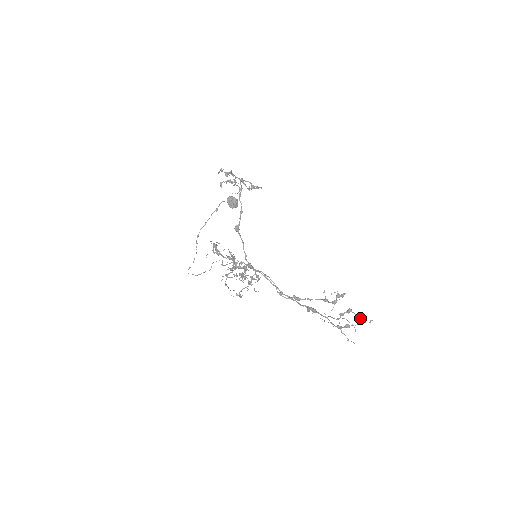
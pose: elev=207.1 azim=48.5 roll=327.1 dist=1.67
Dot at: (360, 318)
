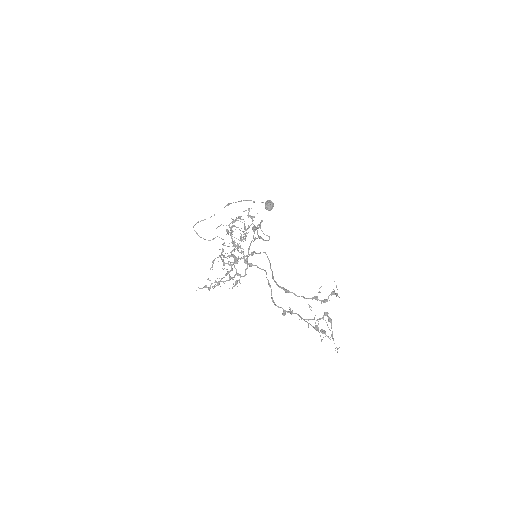
Dot at: occluded
